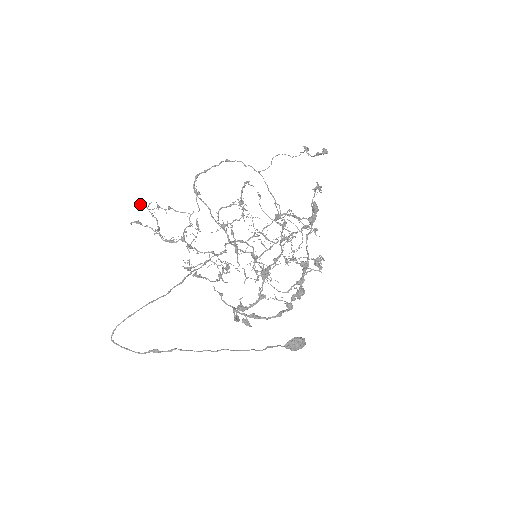
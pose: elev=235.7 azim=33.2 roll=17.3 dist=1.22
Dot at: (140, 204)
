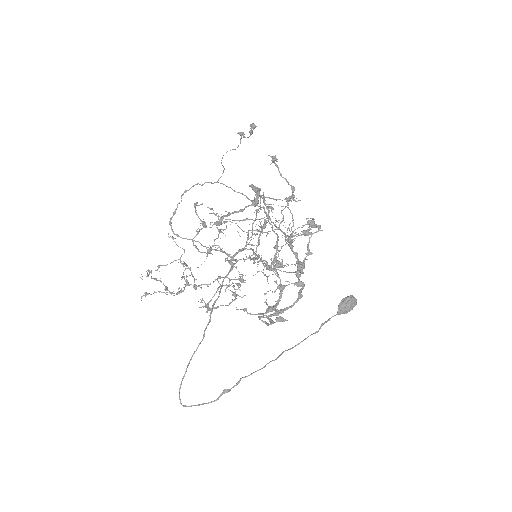
Dot at: occluded
